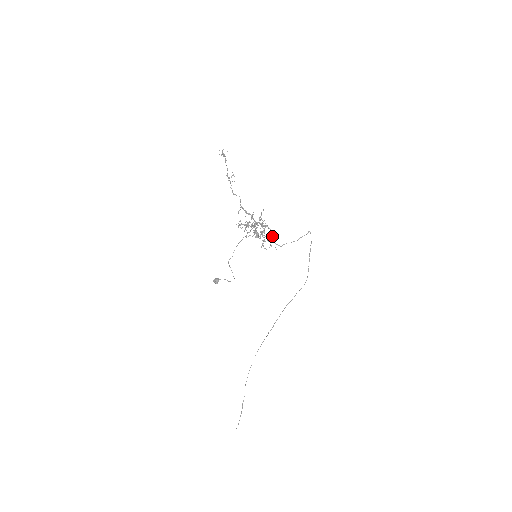
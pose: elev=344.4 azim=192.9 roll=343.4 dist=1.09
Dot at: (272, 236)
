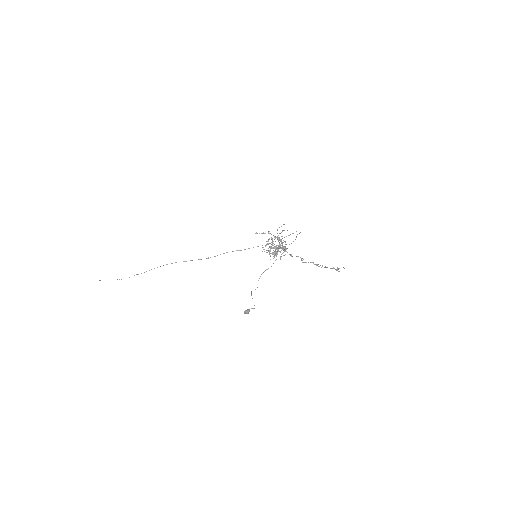
Dot at: (279, 245)
